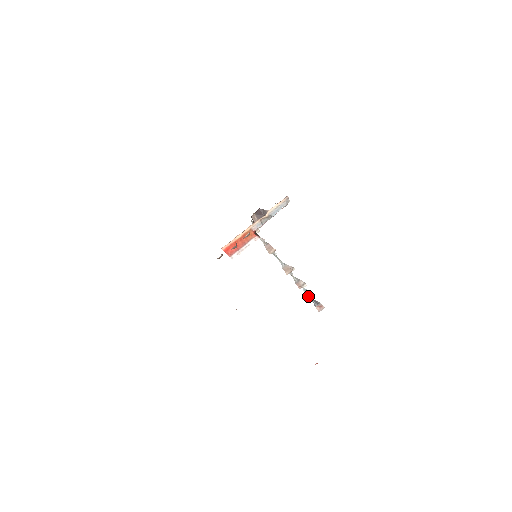
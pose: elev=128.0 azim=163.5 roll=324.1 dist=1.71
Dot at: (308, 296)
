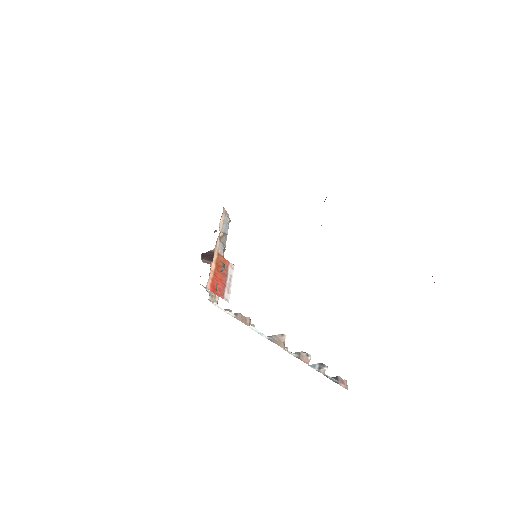
Dot at: (322, 372)
